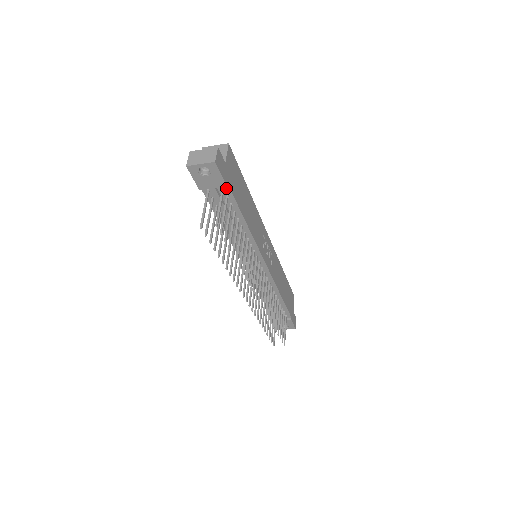
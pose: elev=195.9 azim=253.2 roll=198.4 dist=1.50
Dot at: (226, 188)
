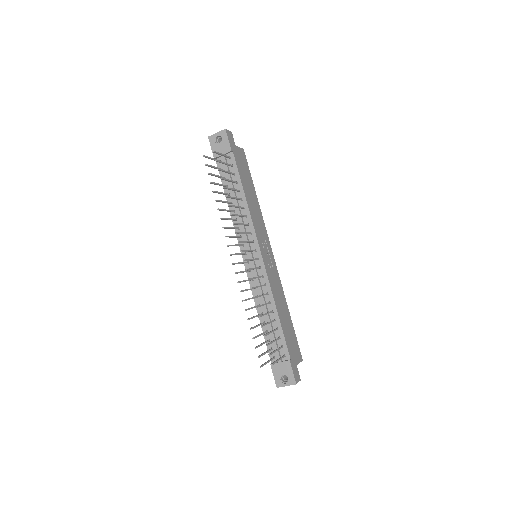
Dot at: (232, 157)
